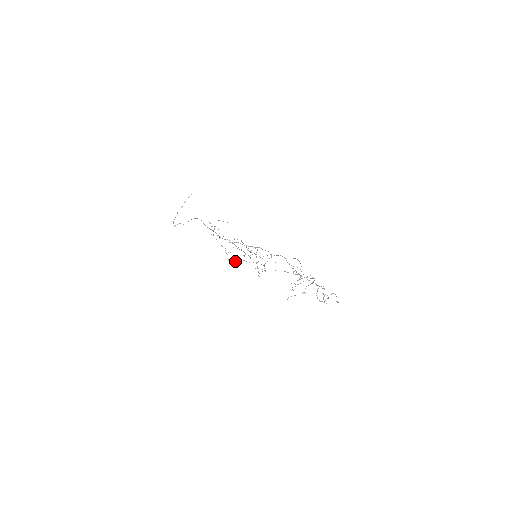
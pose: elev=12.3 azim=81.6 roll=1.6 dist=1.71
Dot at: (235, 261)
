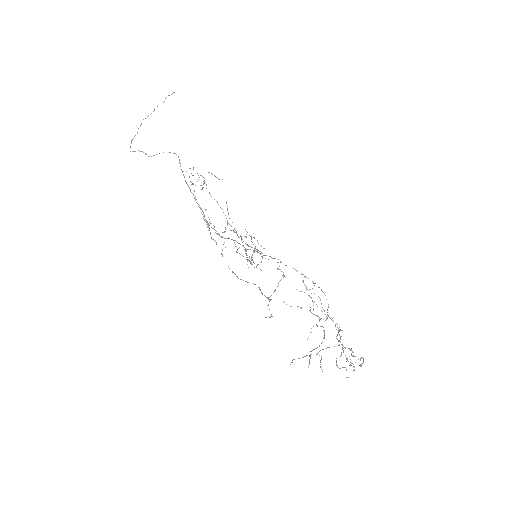
Dot at: occluded
